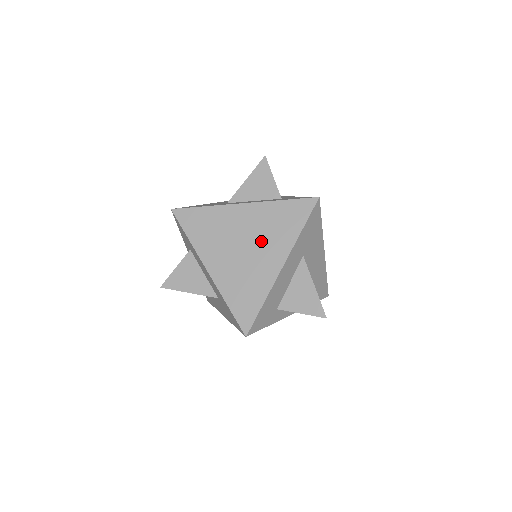
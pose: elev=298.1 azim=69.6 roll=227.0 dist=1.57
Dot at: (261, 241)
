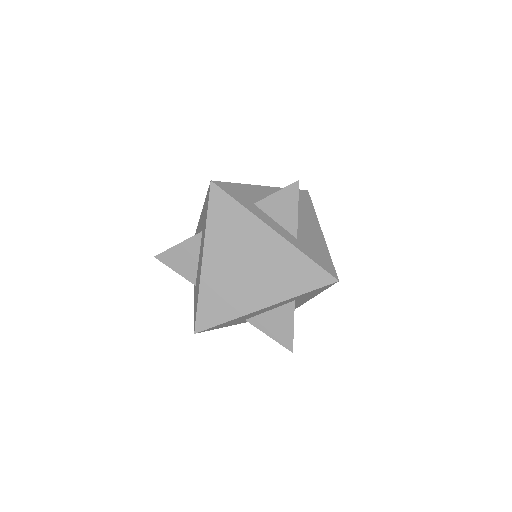
Dot at: occluded
